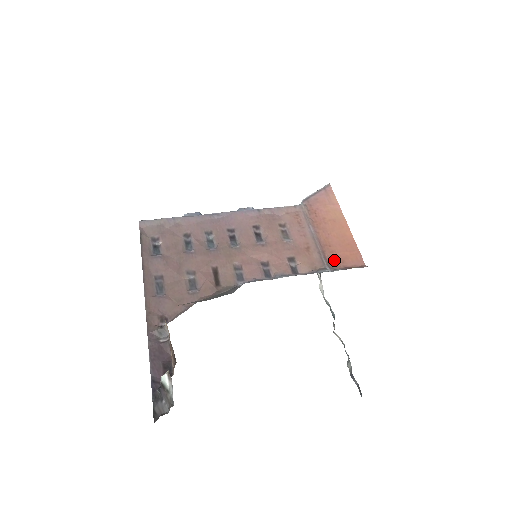
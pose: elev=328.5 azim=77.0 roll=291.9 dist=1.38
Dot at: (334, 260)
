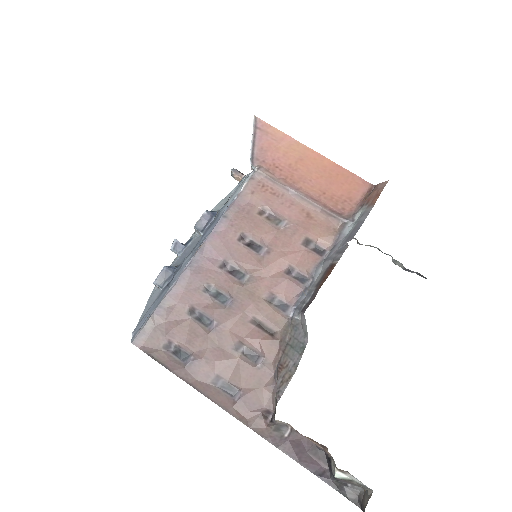
Dot at: (342, 206)
